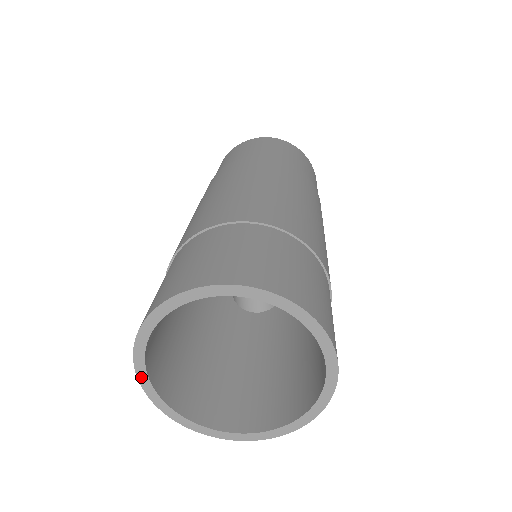
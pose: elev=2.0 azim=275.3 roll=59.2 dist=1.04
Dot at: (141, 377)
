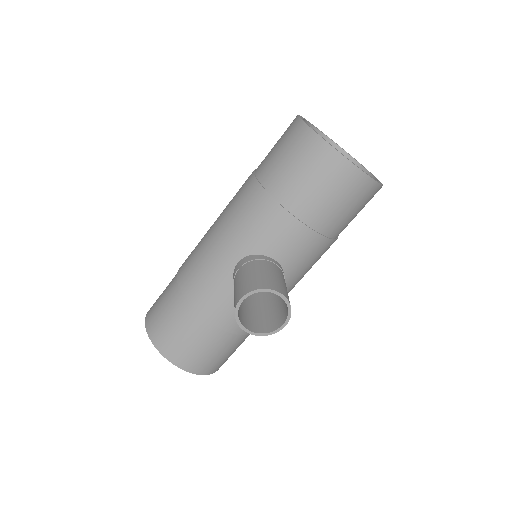
Dot at: (301, 119)
